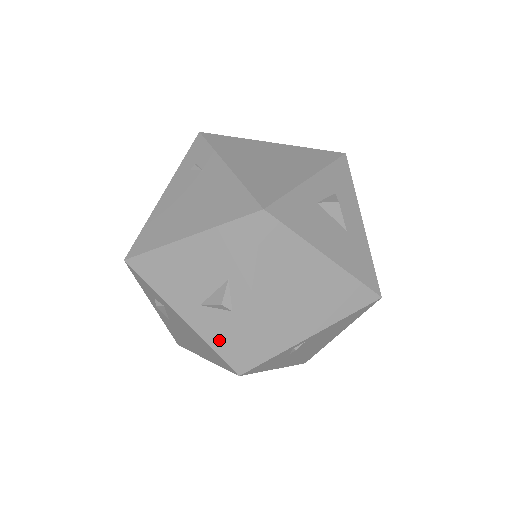
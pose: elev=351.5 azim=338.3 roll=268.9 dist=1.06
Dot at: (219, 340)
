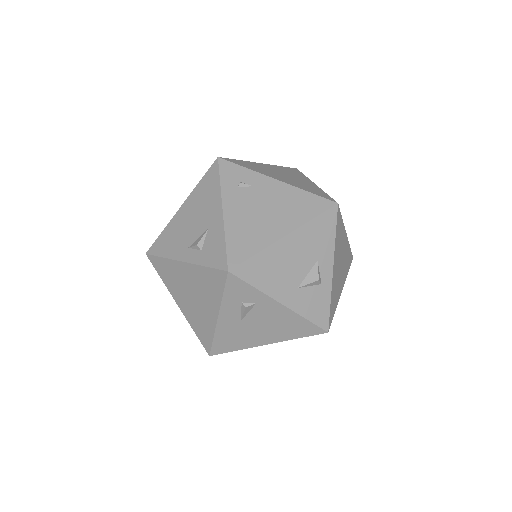
Dot at: (313, 311)
